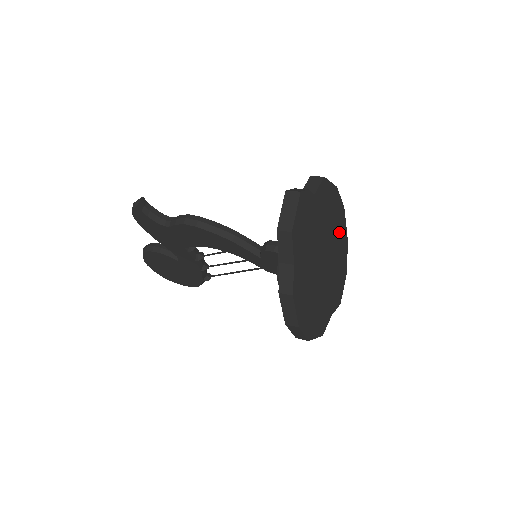
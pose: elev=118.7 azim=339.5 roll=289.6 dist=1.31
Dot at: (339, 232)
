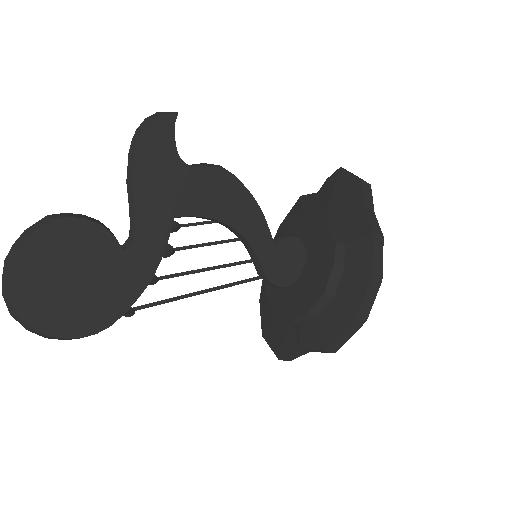
Dot at: occluded
